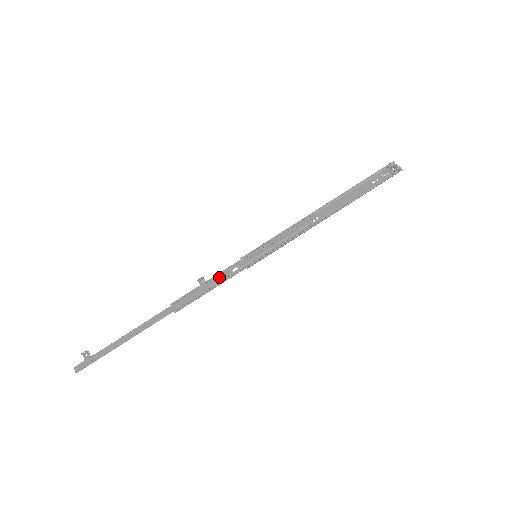
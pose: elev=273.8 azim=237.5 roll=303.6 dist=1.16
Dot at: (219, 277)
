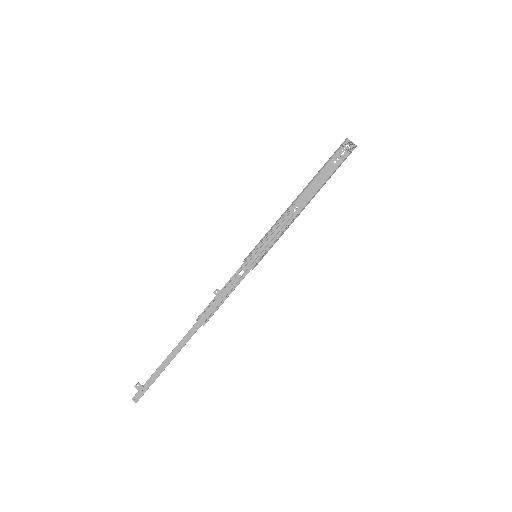
Dot at: (231, 284)
